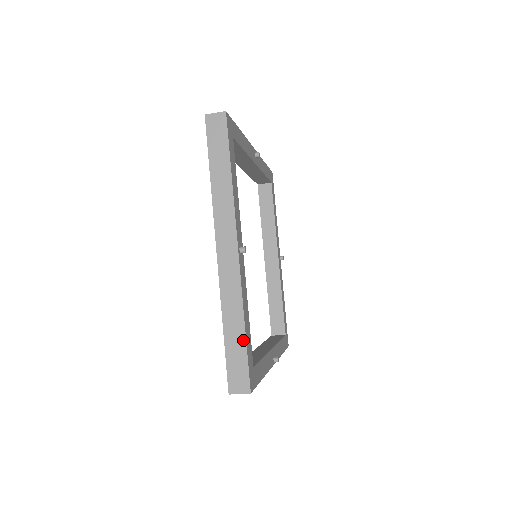
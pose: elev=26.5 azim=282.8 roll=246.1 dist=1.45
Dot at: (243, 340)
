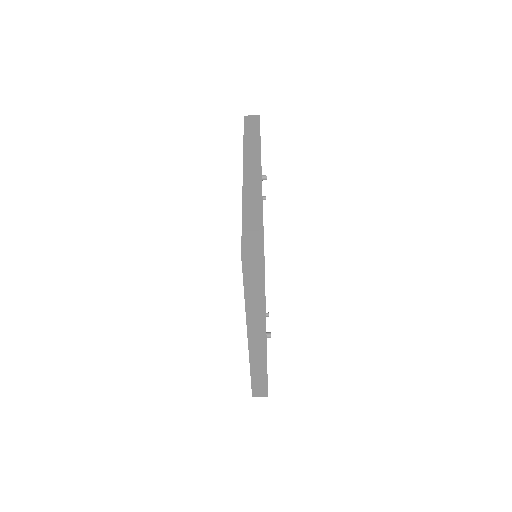
Dot at: (260, 220)
